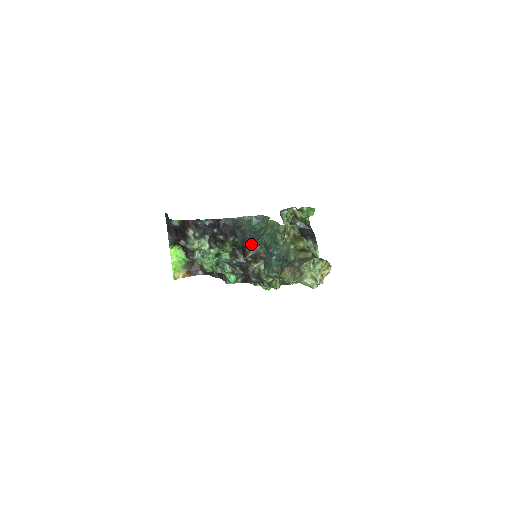
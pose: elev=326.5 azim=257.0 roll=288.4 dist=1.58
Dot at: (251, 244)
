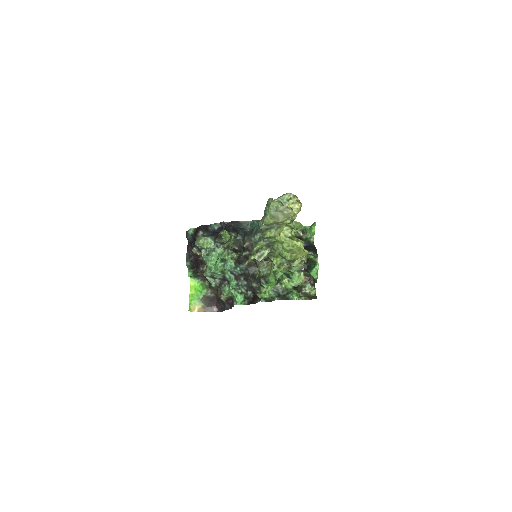
Dot at: (249, 235)
